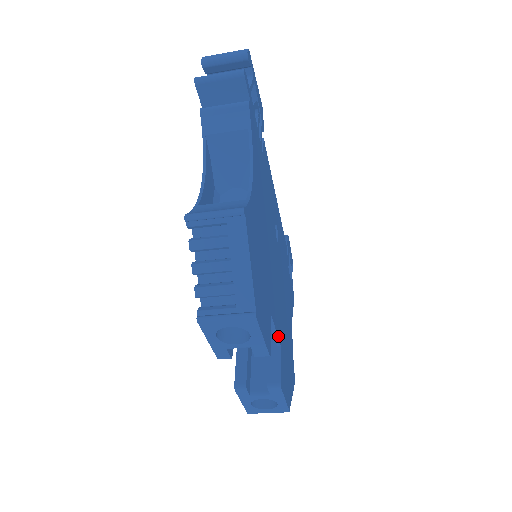
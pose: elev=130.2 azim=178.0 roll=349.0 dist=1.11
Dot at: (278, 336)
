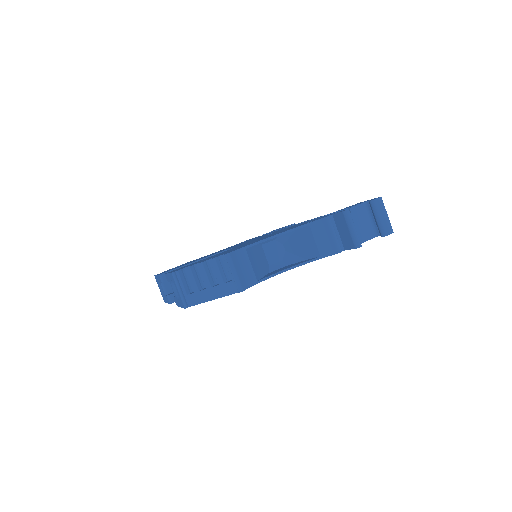
Dot at: occluded
